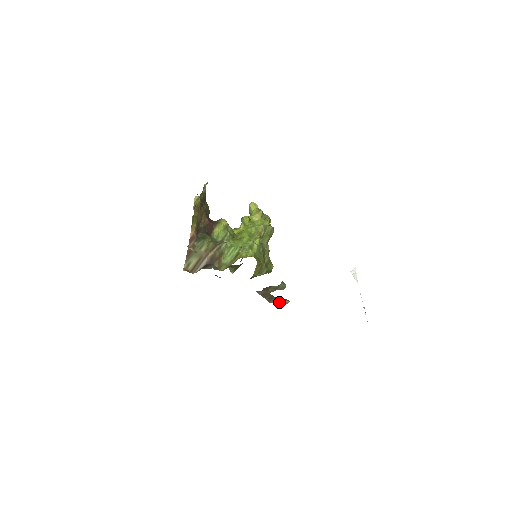
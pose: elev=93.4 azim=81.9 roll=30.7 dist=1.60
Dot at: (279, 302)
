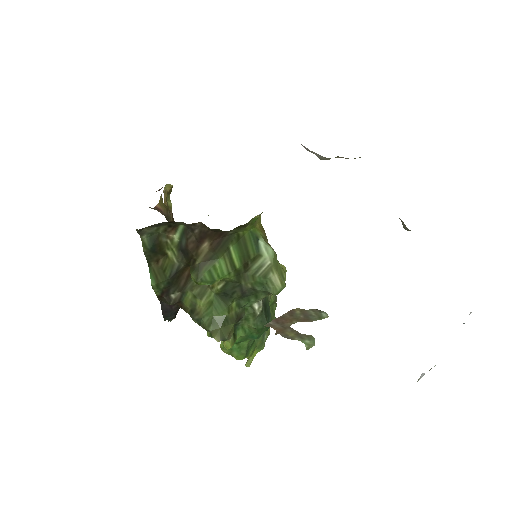
Dot at: (309, 310)
